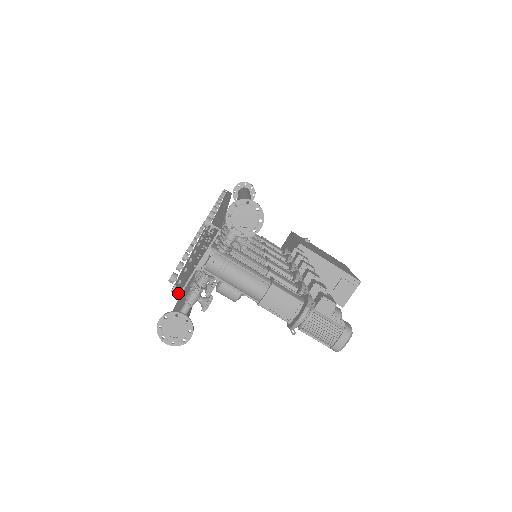
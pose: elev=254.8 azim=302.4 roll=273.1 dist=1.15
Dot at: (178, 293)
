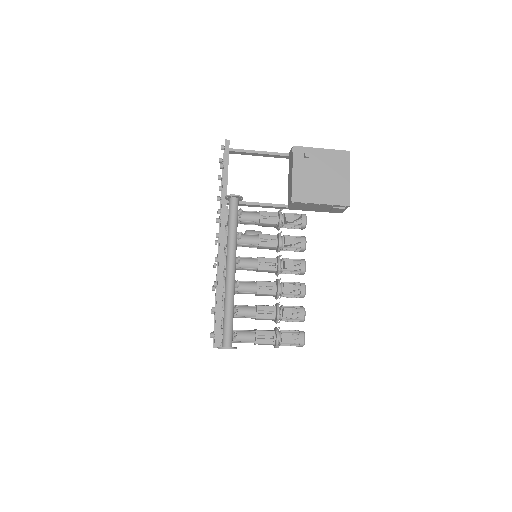
Dot at: occluded
